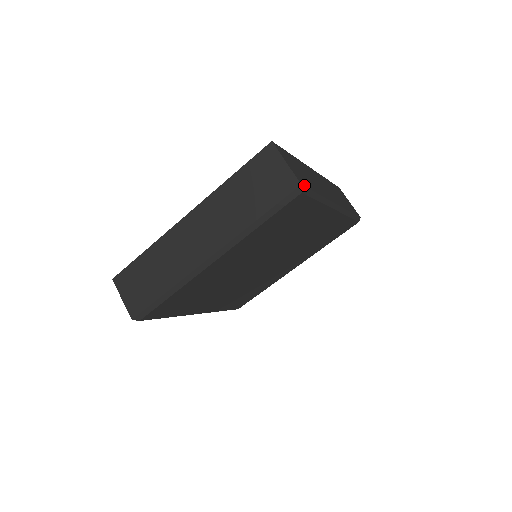
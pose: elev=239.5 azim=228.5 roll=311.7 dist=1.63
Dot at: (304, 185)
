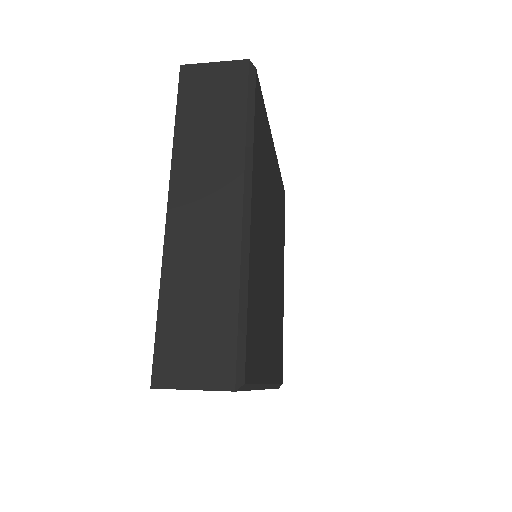
Dot at: (232, 373)
